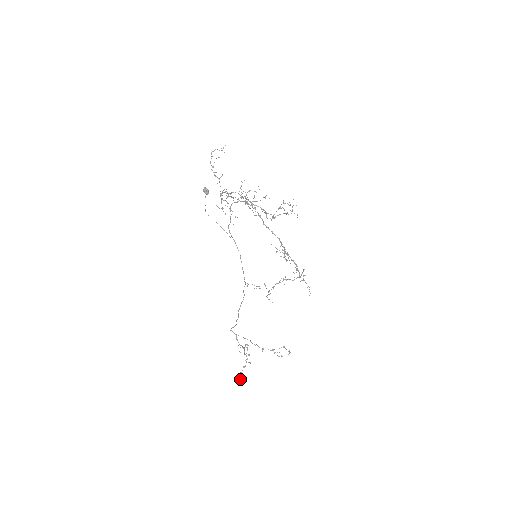
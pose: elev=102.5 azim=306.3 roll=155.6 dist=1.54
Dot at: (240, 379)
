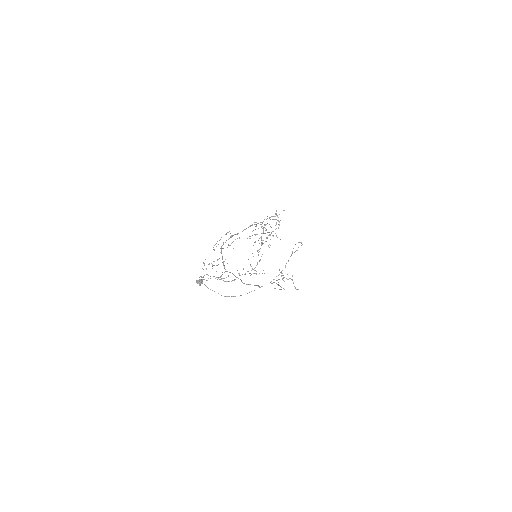
Dot at: occluded
